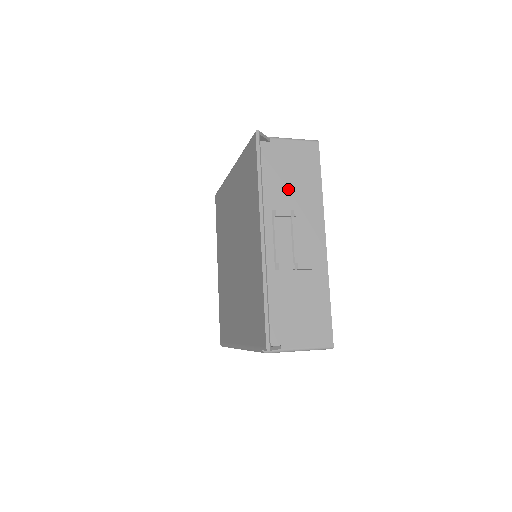
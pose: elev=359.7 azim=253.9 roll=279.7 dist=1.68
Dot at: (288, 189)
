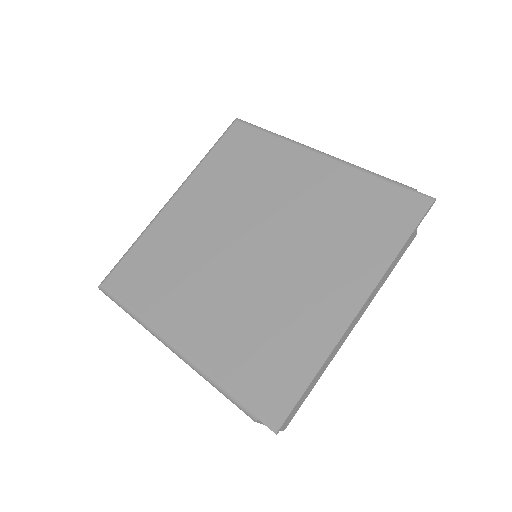
Dot at: occluded
